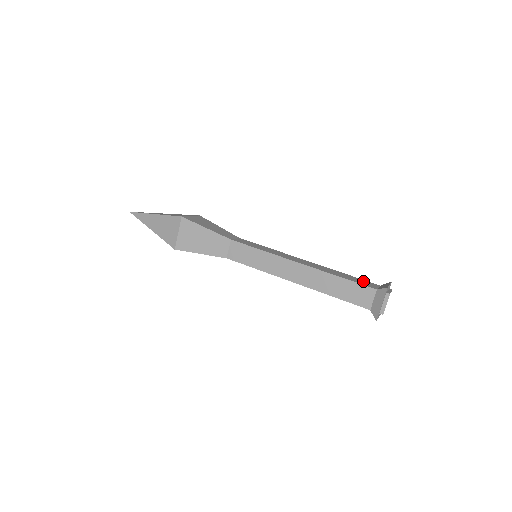
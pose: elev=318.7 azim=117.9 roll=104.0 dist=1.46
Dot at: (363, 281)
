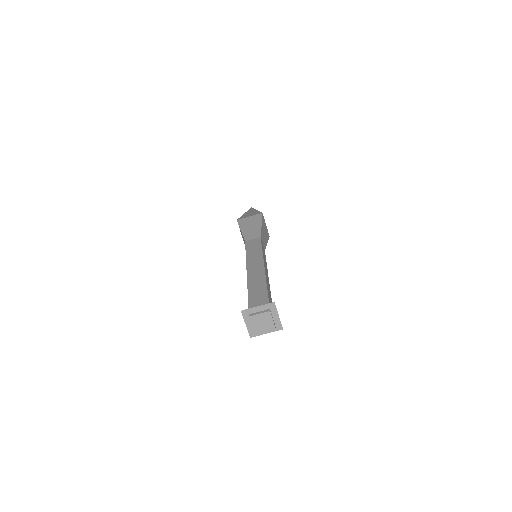
Dot at: occluded
